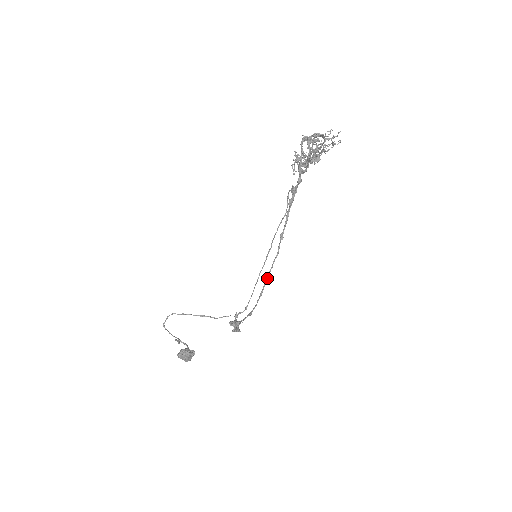
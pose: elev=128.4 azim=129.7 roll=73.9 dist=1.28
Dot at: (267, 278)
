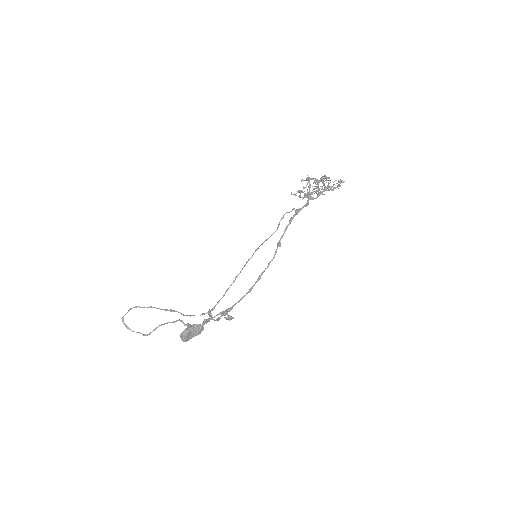
Dot at: occluded
